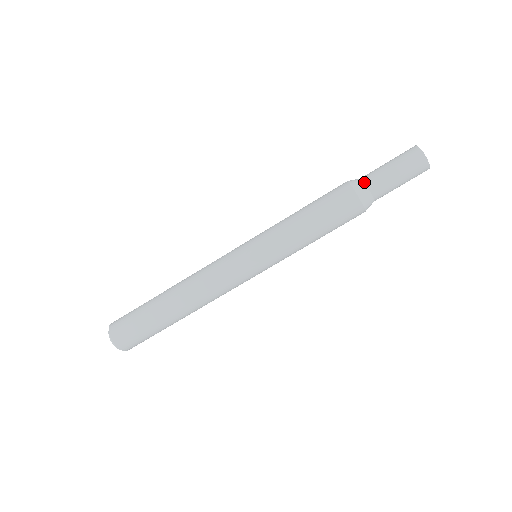
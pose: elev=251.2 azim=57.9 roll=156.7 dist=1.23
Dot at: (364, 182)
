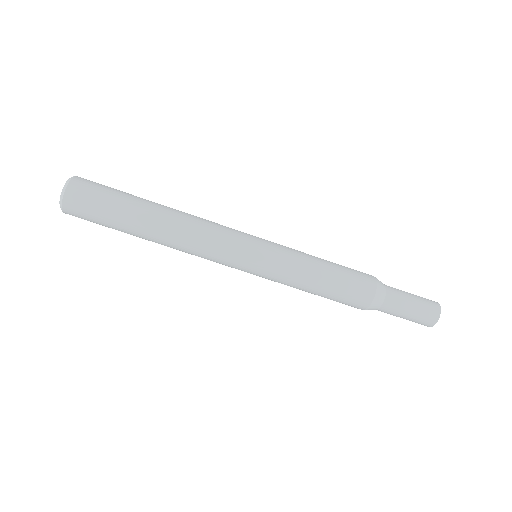
Dot at: (386, 291)
